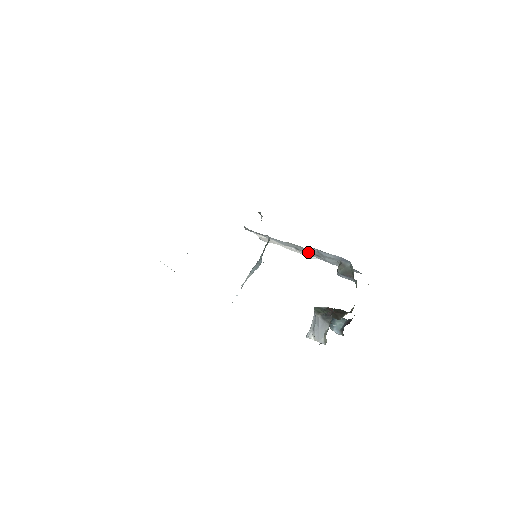
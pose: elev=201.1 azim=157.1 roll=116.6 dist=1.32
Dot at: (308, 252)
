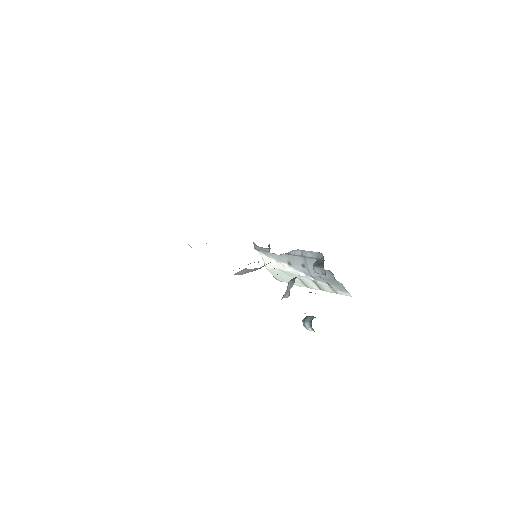
Dot at: (297, 263)
